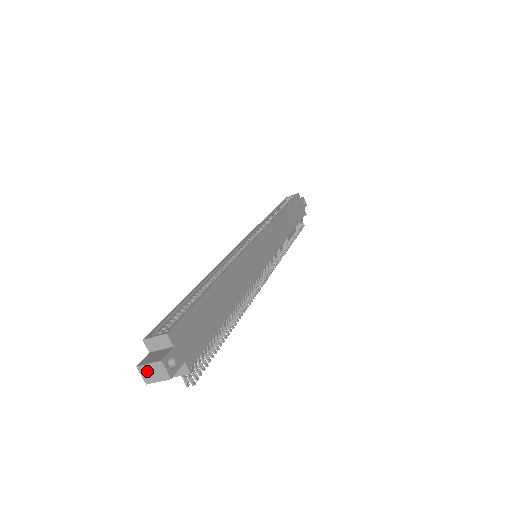
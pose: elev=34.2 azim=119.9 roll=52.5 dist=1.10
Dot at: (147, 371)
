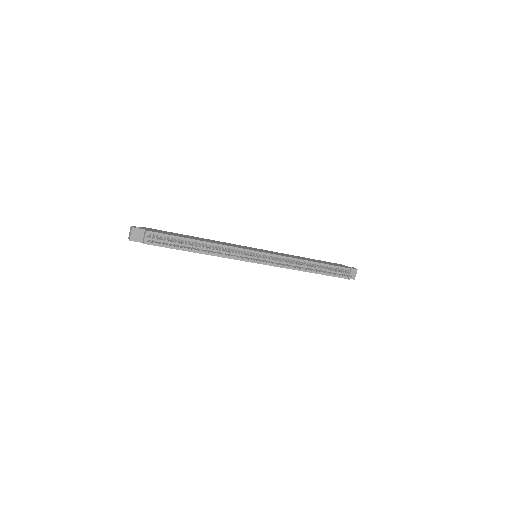
Dot at: (129, 235)
